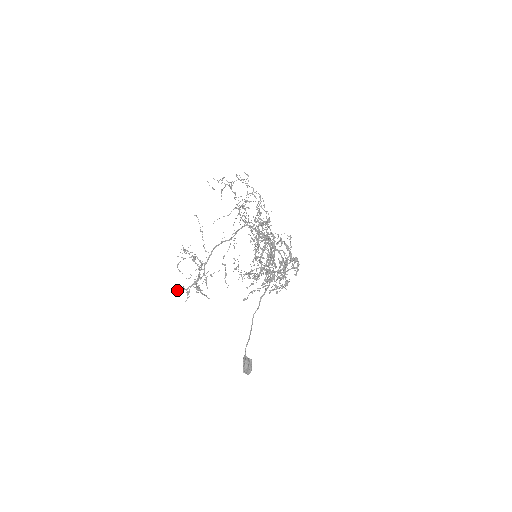
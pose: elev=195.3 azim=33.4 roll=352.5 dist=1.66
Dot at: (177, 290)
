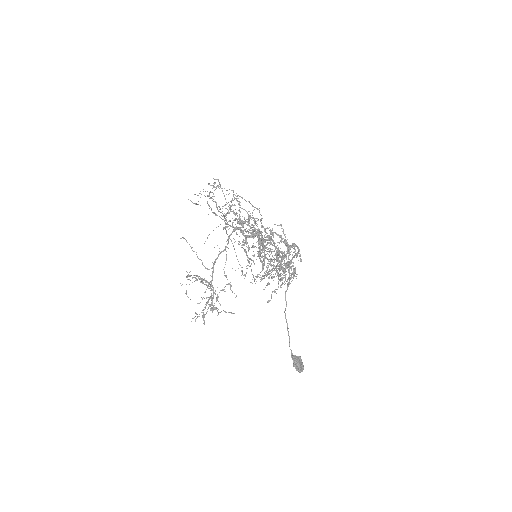
Dot at: (196, 318)
